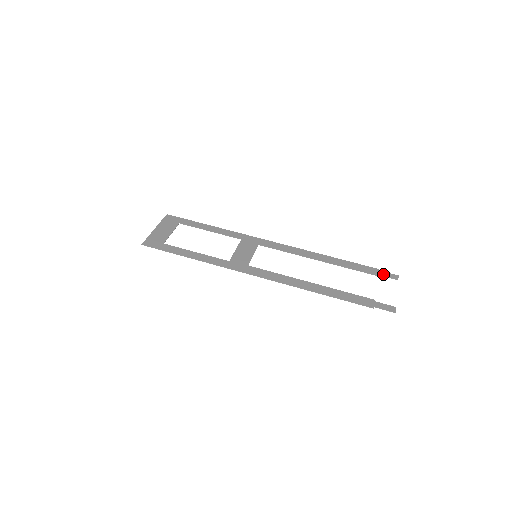
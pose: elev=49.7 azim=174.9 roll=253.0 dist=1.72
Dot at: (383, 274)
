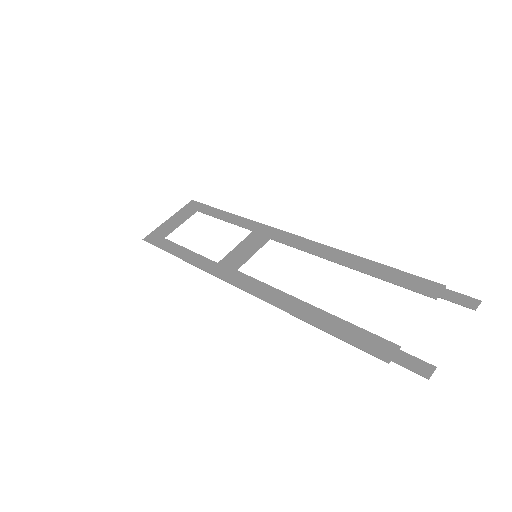
Dot at: (448, 296)
